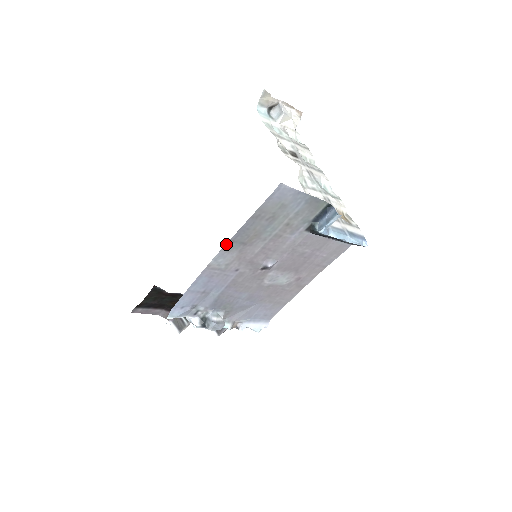
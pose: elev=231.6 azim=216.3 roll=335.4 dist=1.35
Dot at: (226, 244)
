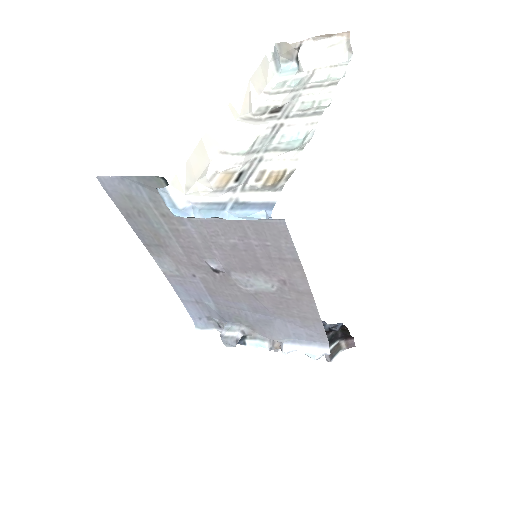
Dot at: (147, 249)
